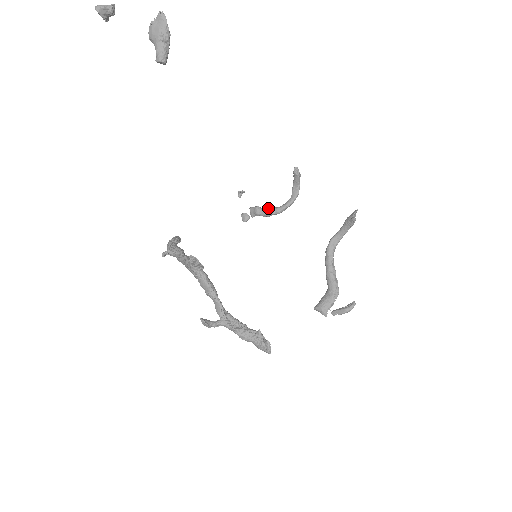
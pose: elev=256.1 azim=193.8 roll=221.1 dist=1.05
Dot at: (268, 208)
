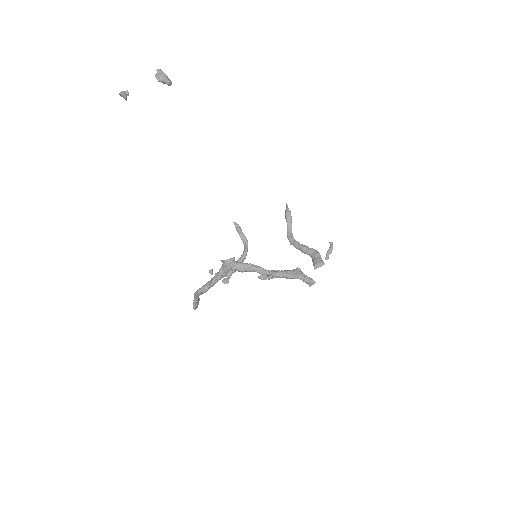
Dot at: occluded
